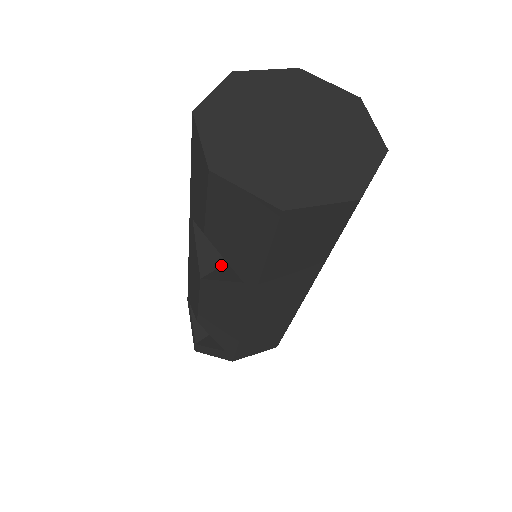
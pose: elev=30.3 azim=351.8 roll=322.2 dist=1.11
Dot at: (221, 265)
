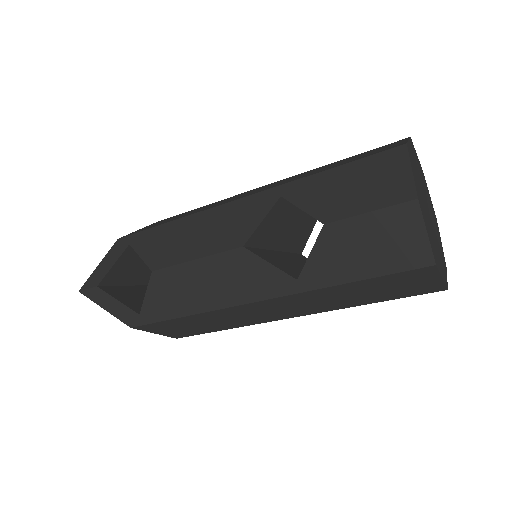
Dot at: (256, 247)
